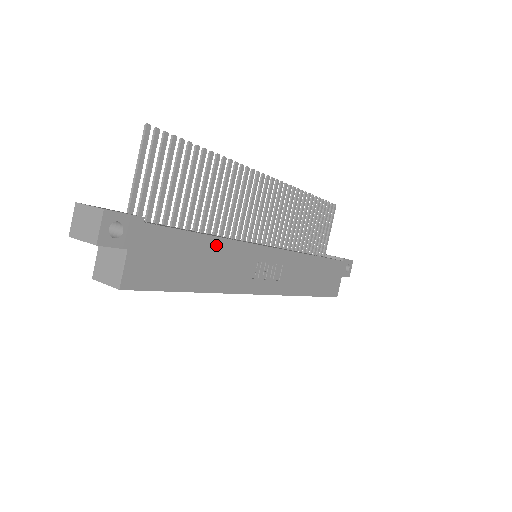
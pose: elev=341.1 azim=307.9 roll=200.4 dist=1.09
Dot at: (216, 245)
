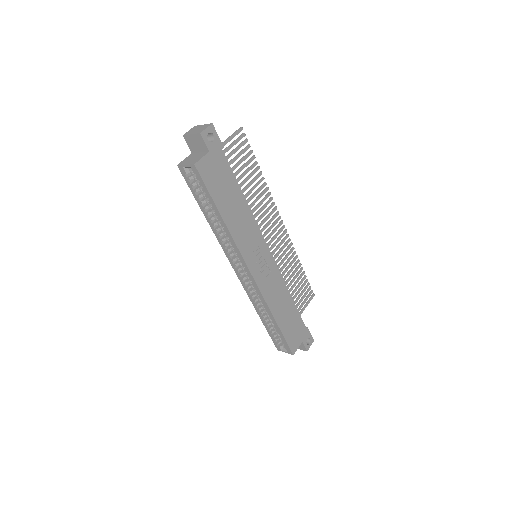
Dot at: (244, 206)
